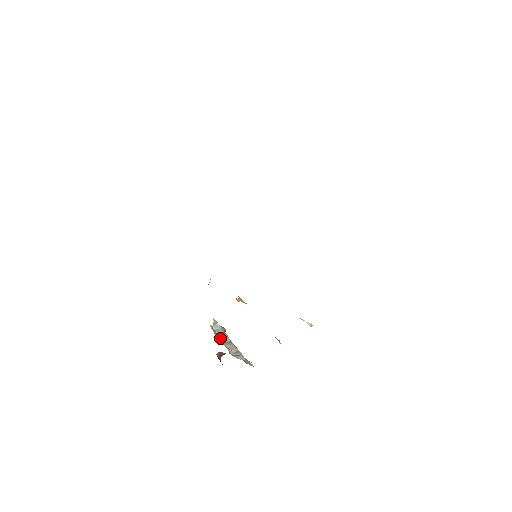
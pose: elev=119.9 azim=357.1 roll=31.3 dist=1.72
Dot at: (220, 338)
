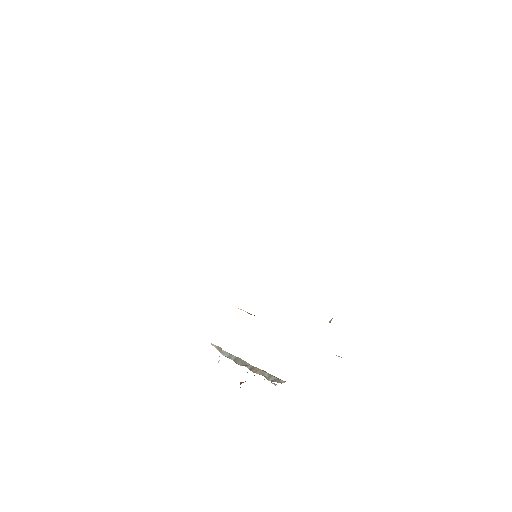
Dot at: occluded
